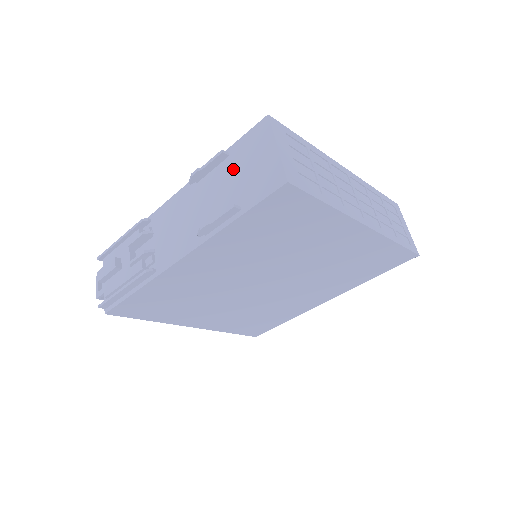
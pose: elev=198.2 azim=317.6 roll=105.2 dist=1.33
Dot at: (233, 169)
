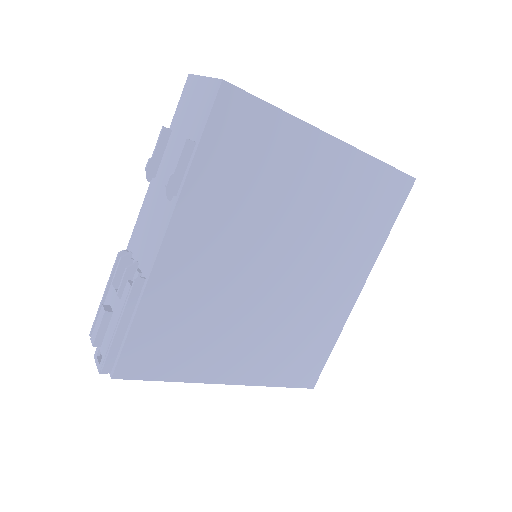
Dot at: (178, 132)
